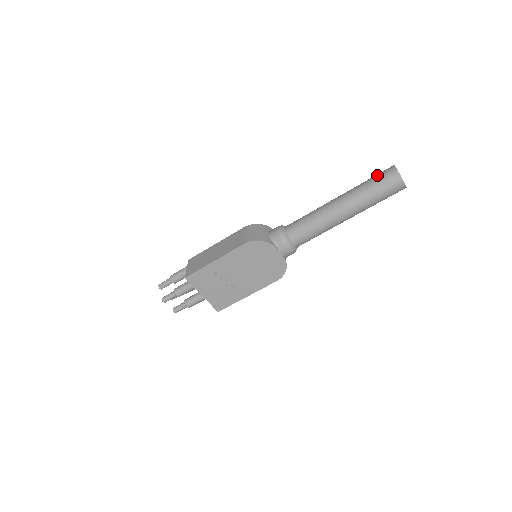
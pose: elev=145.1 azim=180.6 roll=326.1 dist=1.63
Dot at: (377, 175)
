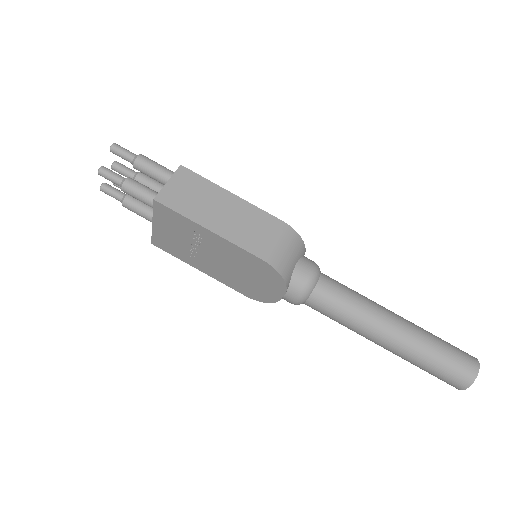
Dot at: (456, 354)
